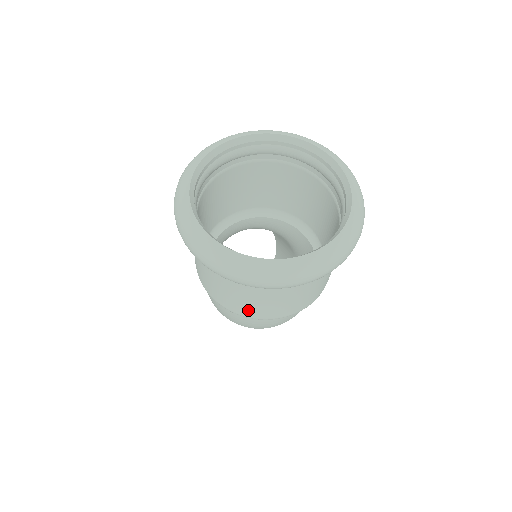
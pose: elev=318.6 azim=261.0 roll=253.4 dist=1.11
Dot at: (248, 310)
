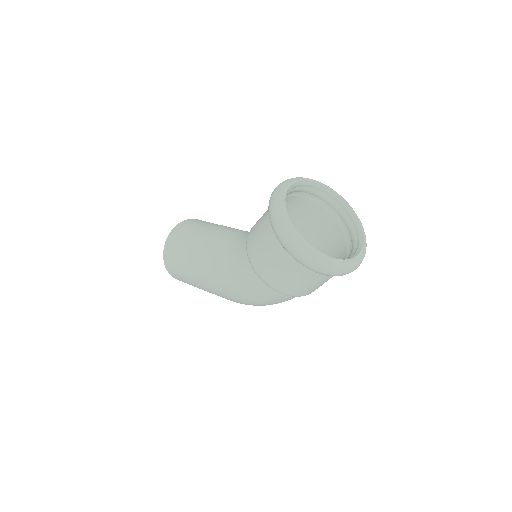
Dot at: (305, 291)
